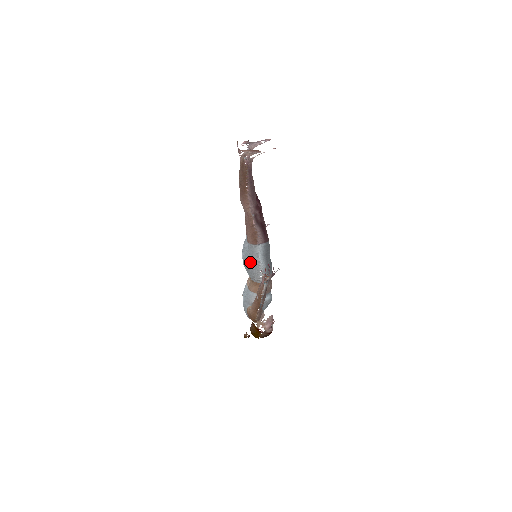
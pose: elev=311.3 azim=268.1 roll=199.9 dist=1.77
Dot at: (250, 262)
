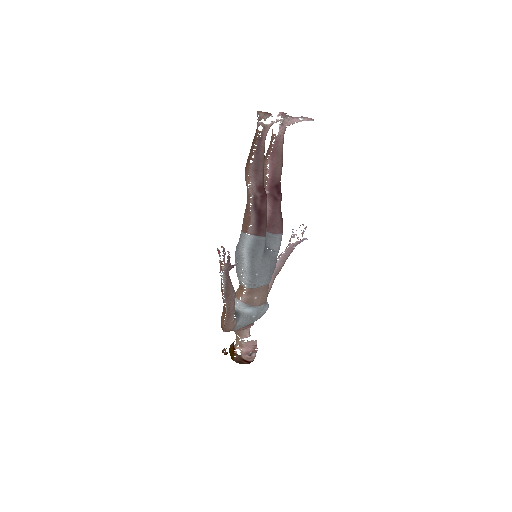
Dot at: (237, 254)
